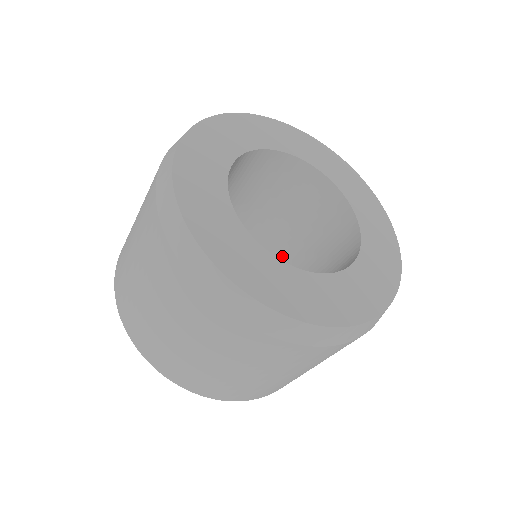
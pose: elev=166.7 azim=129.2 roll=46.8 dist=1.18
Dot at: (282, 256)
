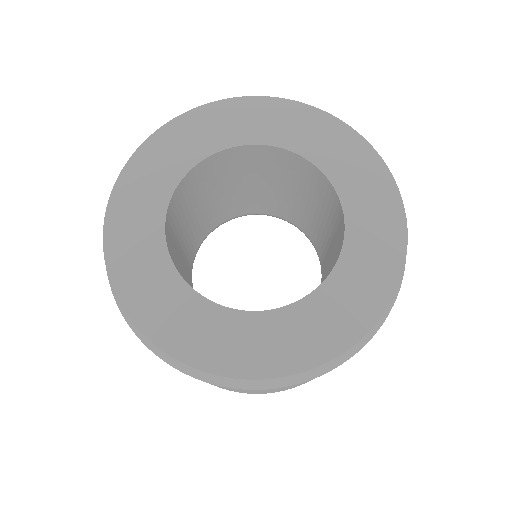
Dot at: (324, 272)
